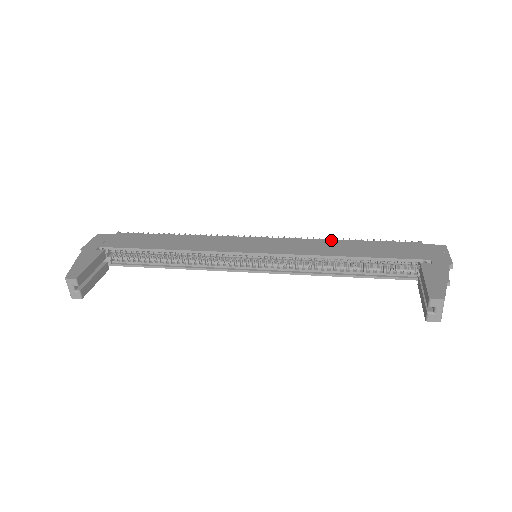
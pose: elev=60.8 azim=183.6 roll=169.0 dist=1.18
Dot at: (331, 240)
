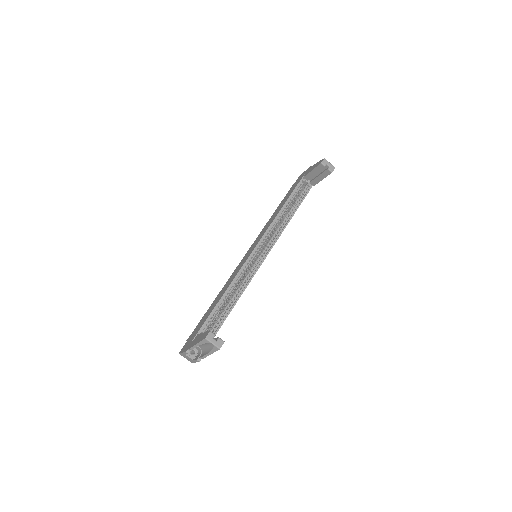
Dot at: (269, 220)
